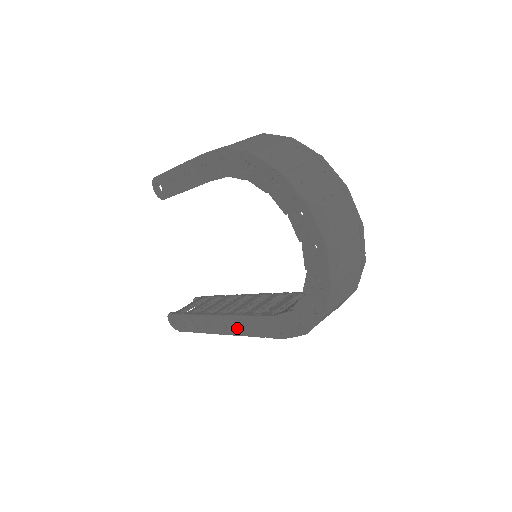
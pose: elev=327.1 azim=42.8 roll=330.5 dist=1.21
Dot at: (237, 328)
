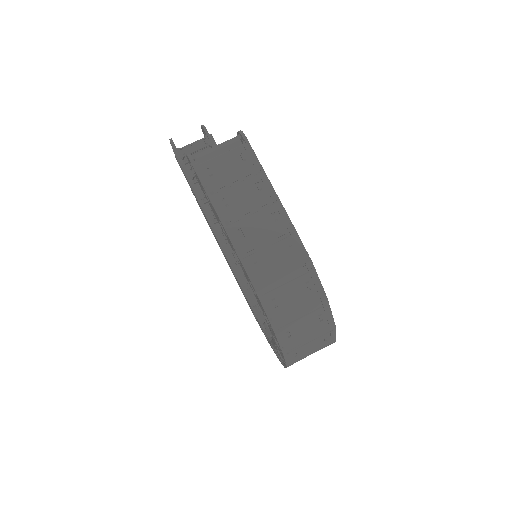
Dot at: occluded
